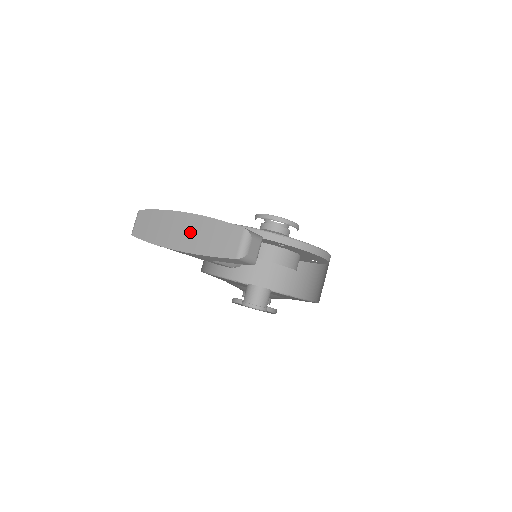
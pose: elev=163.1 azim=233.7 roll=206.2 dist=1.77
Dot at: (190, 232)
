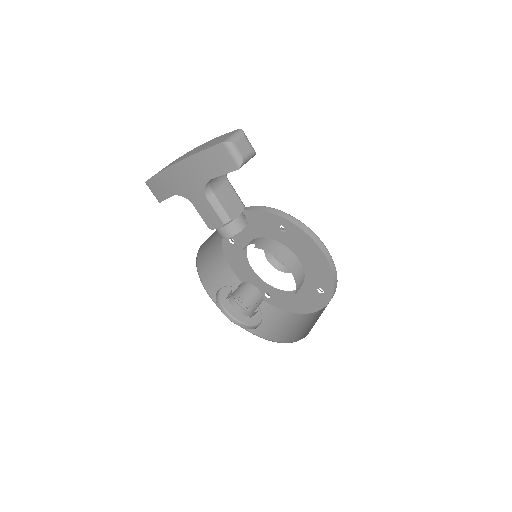
Dot at: occluded
